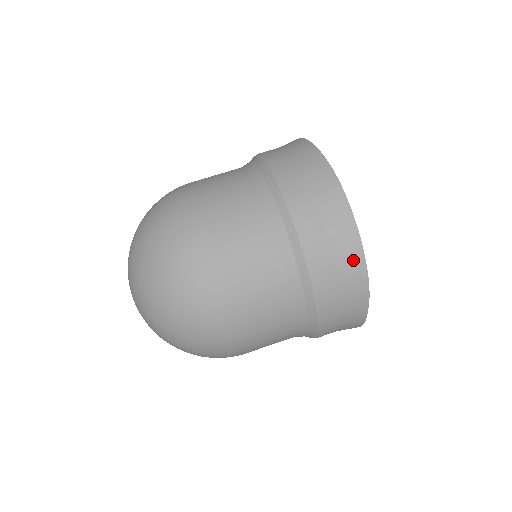
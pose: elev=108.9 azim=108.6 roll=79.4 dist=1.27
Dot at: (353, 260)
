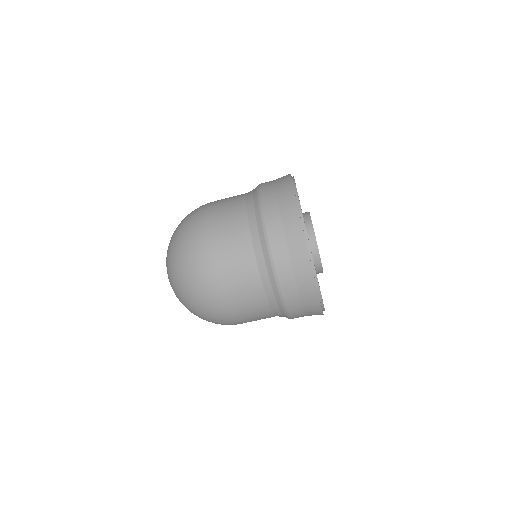
Dot at: occluded
